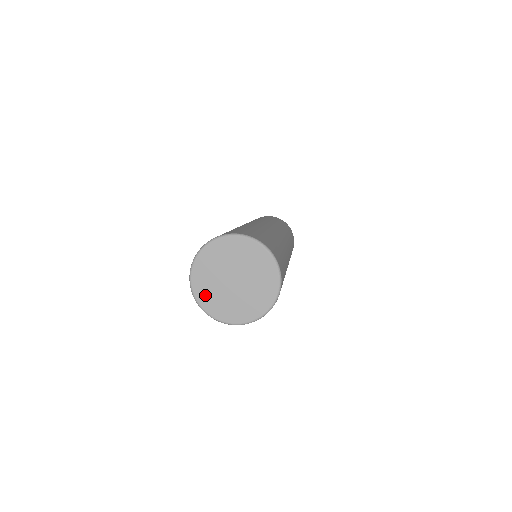
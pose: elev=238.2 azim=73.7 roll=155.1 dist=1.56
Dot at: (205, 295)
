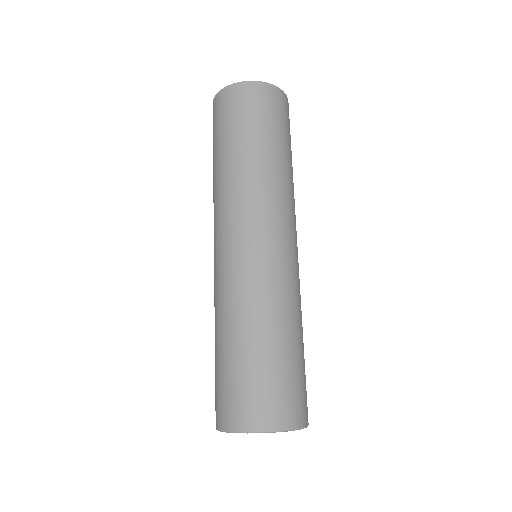
Dot at: occluded
